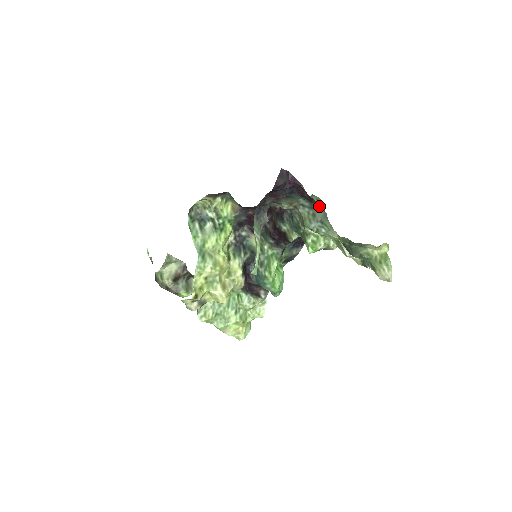
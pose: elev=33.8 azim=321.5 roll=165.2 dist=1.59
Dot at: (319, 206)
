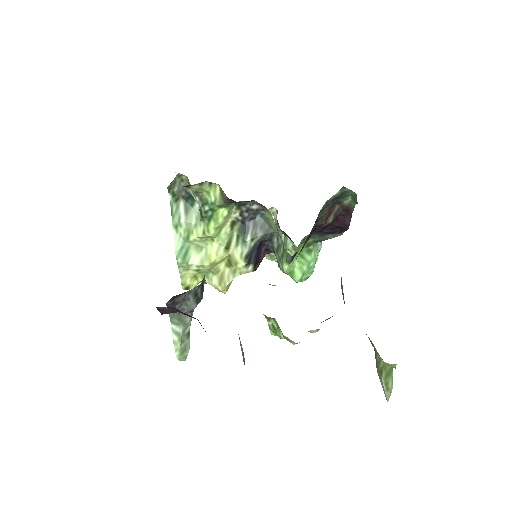
Dot at: occluded
